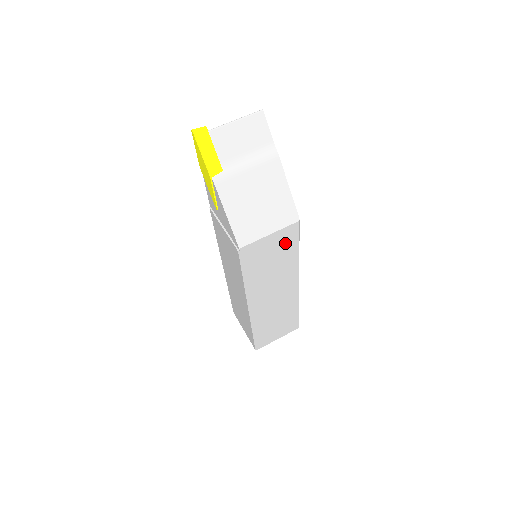
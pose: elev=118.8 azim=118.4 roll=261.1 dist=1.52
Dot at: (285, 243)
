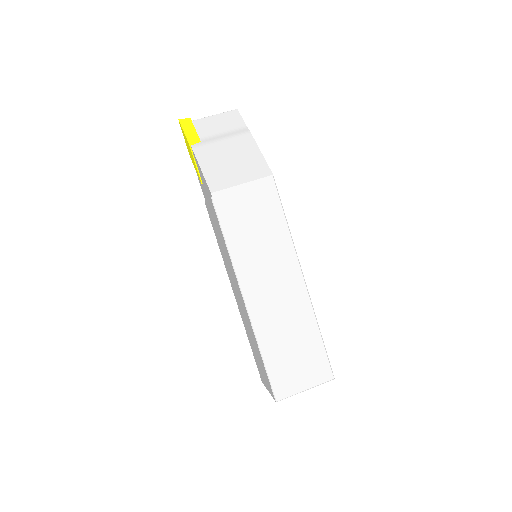
Dot at: (265, 203)
